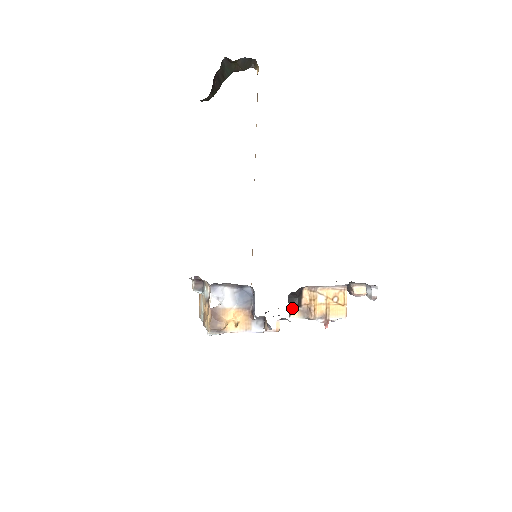
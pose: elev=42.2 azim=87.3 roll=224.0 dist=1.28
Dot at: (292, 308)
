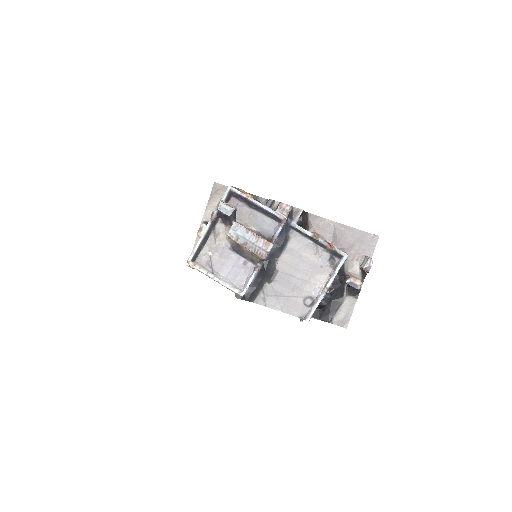
Dot at: occluded
